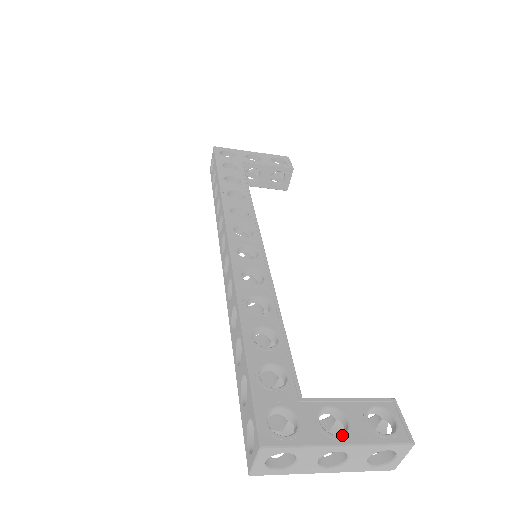
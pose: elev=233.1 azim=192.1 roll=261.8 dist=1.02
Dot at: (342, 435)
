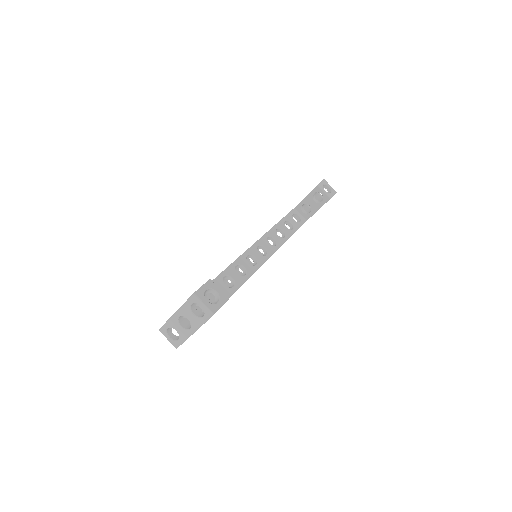
Dot at: occluded
